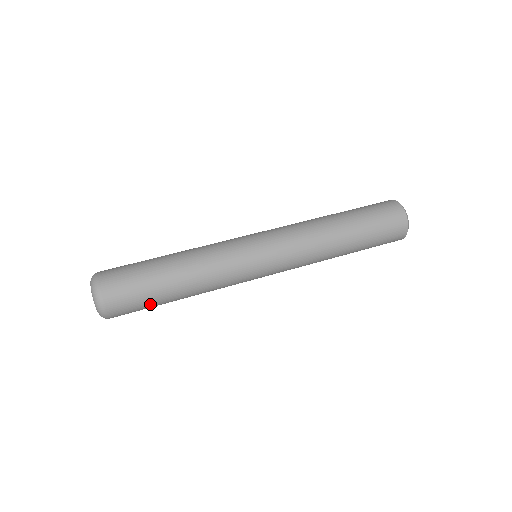
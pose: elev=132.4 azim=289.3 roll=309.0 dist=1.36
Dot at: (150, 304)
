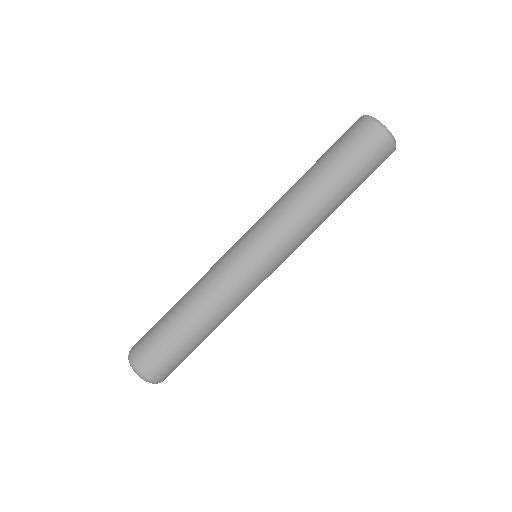
Dot at: occluded
